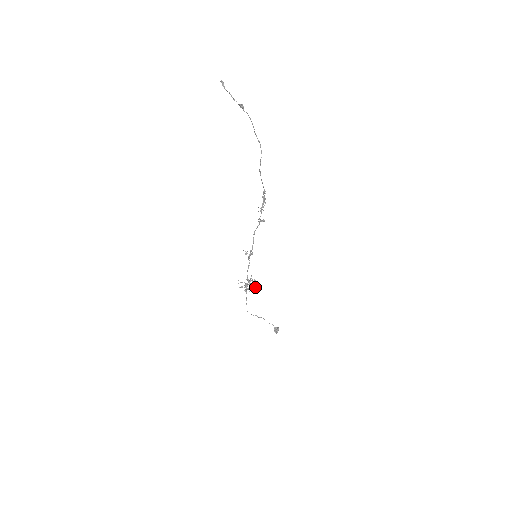
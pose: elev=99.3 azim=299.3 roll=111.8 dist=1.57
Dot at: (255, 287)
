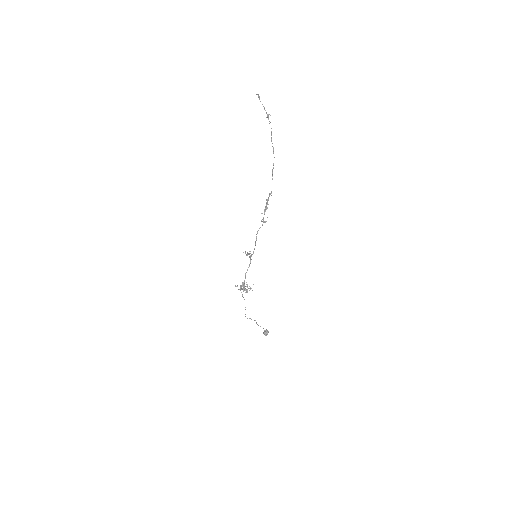
Dot at: occluded
